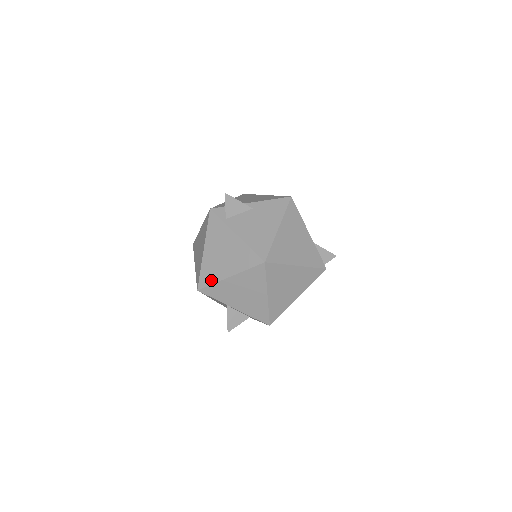
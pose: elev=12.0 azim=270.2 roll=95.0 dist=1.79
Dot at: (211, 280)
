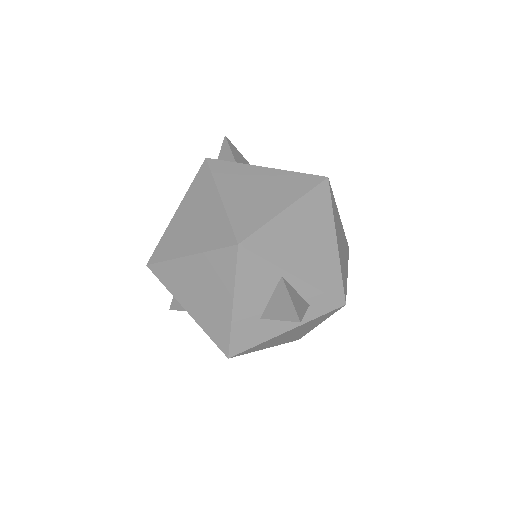
Dot at: (257, 222)
